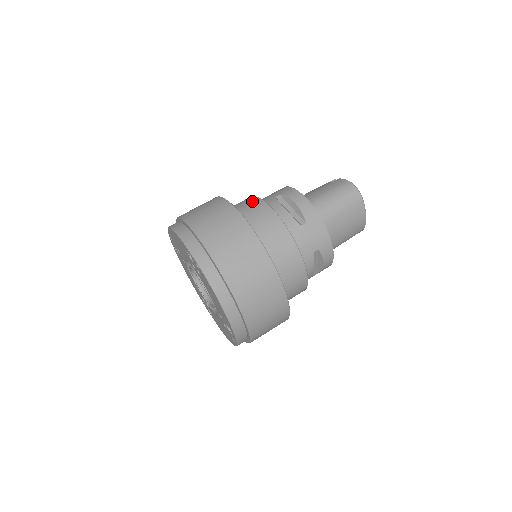
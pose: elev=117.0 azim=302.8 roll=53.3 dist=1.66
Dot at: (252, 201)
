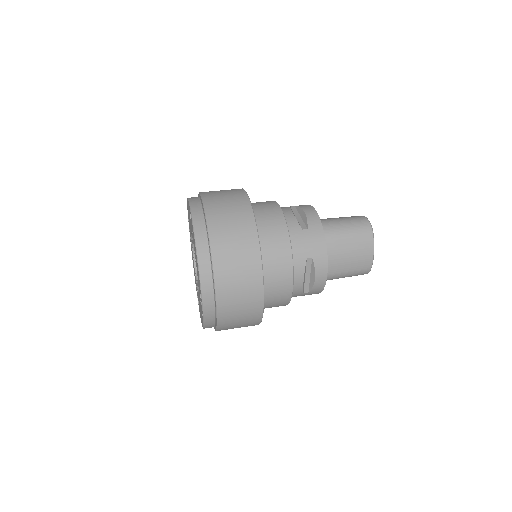
Dot at: (267, 201)
